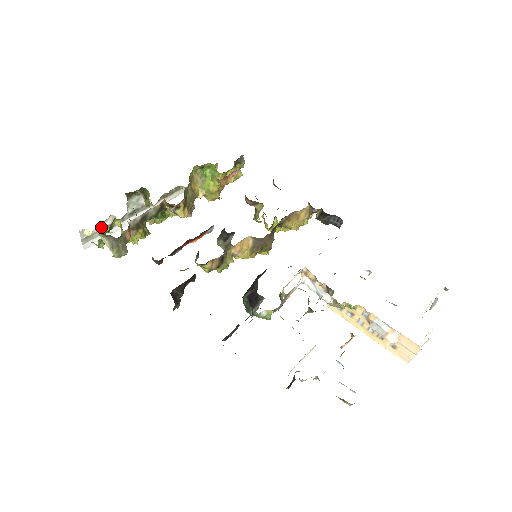
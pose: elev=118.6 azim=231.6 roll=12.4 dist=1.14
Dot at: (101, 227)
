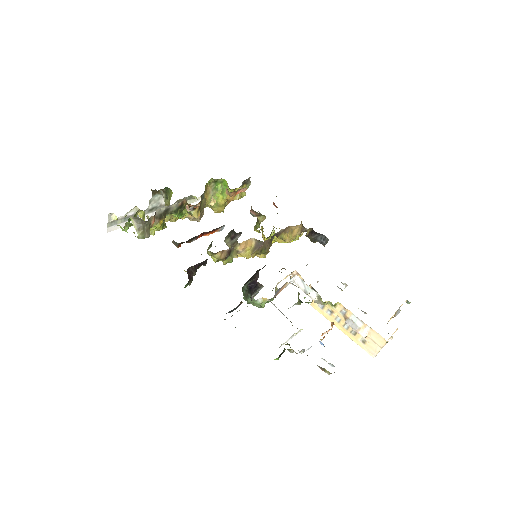
Dot at: (125, 215)
